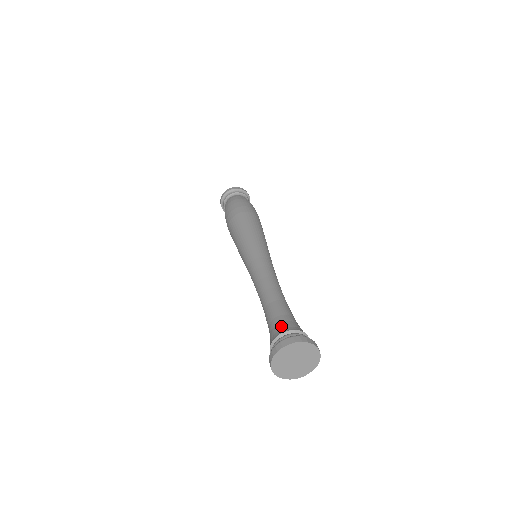
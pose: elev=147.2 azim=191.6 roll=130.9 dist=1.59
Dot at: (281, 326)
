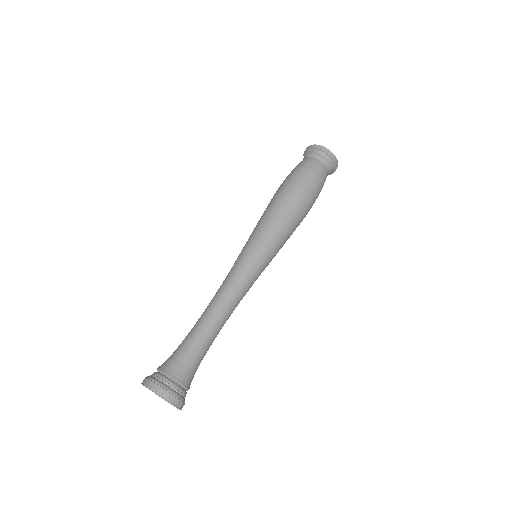
Dot at: (183, 370)
